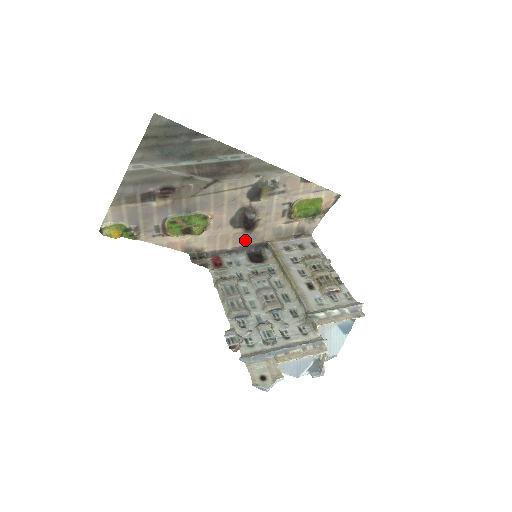
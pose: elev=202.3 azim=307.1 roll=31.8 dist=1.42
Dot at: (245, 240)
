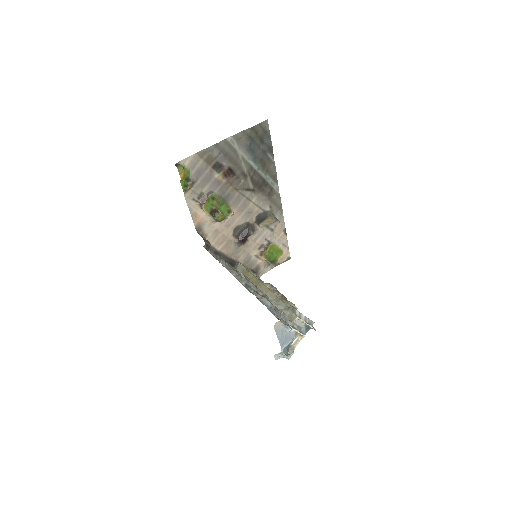
Dot at: (230, 250)
